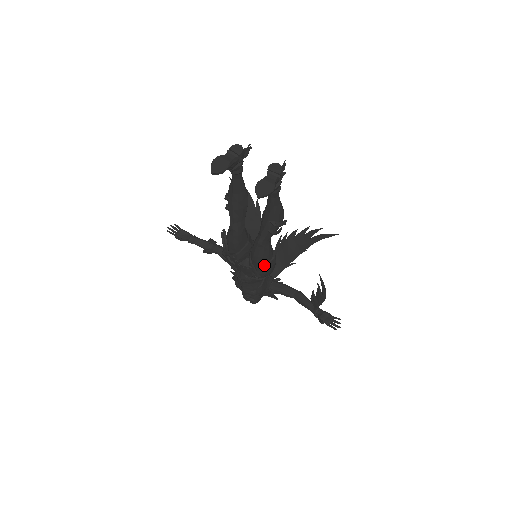
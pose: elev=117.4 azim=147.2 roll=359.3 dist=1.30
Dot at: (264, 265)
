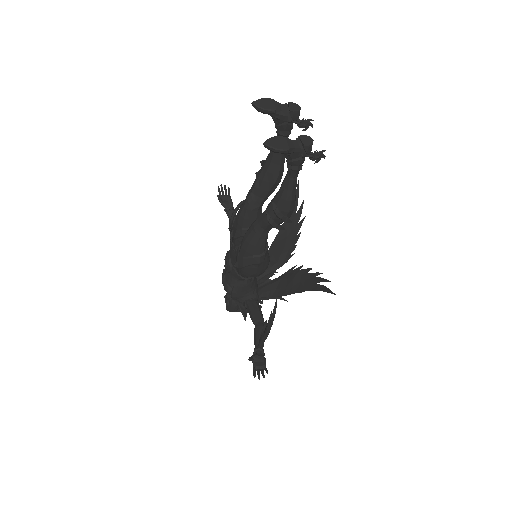
Dot at: (246, 255)
